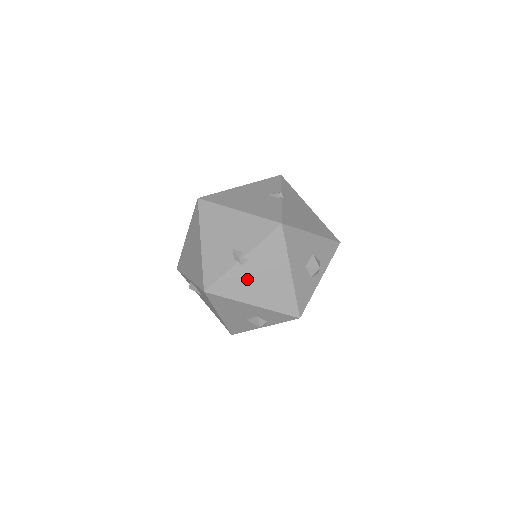
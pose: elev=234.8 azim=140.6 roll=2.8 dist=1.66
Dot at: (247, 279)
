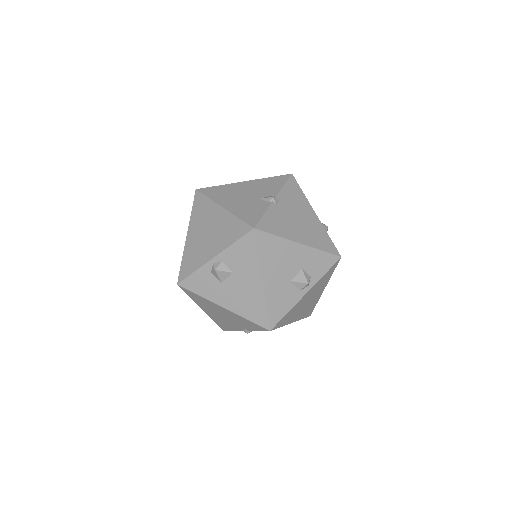
Dot at: (285, 218)
